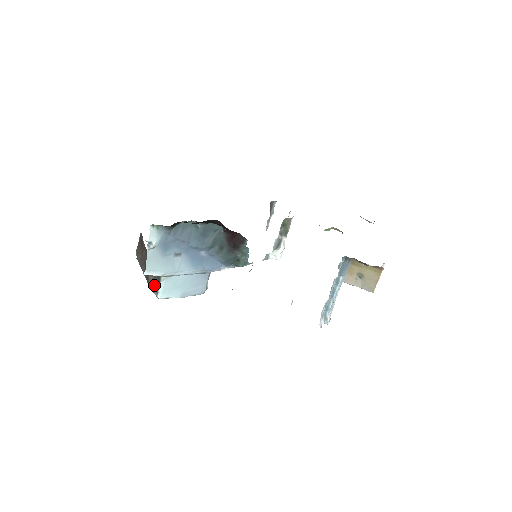
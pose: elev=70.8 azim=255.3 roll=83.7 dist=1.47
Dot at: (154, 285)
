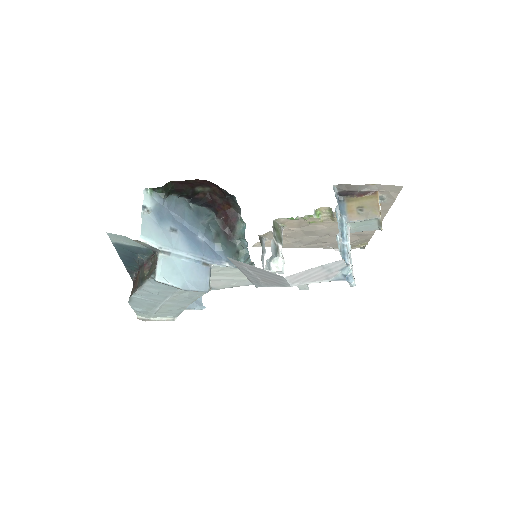
Dot at: (151, 271)
